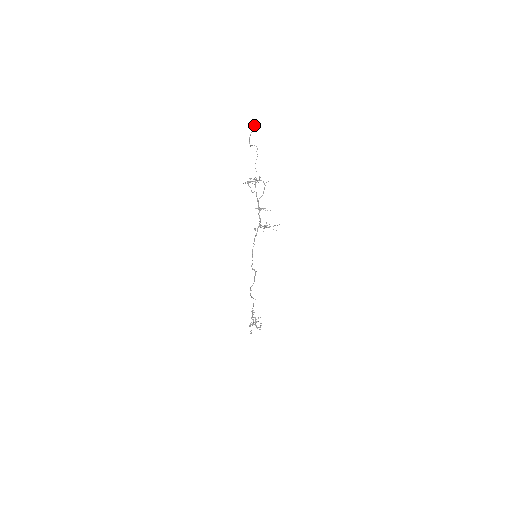
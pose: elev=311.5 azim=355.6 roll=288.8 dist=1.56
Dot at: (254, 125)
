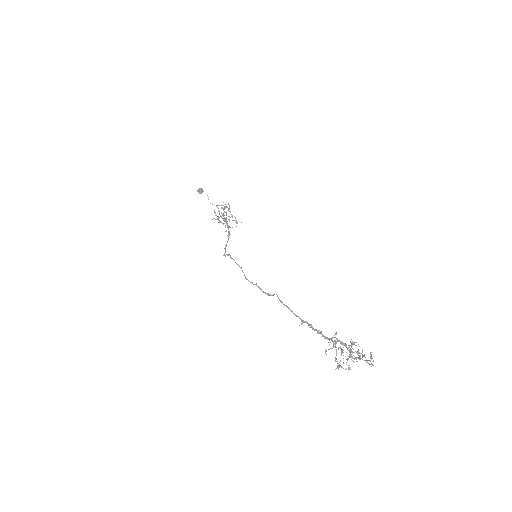
Dot at: (198, 192)
